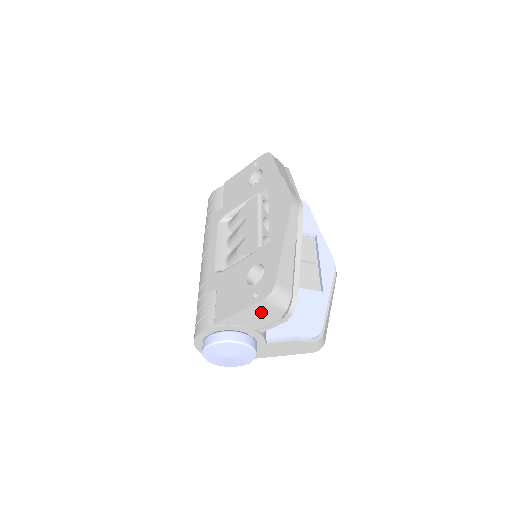
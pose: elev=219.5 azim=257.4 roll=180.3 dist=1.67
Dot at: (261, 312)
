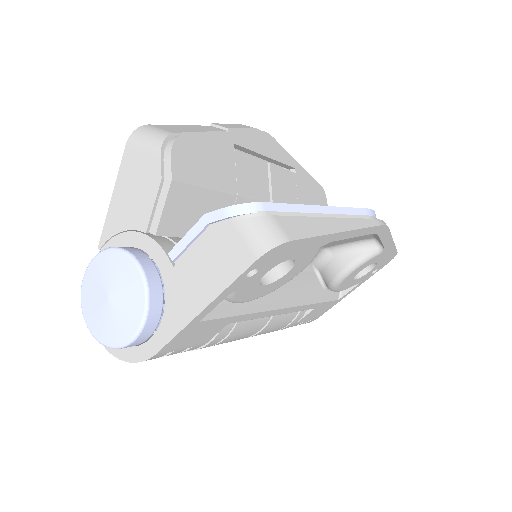
Dot at: (135, 178)
